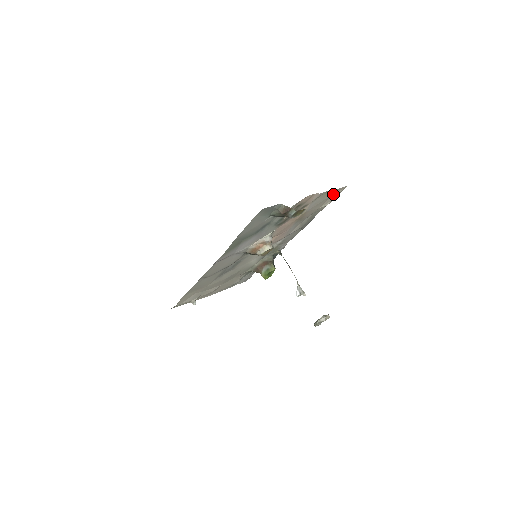
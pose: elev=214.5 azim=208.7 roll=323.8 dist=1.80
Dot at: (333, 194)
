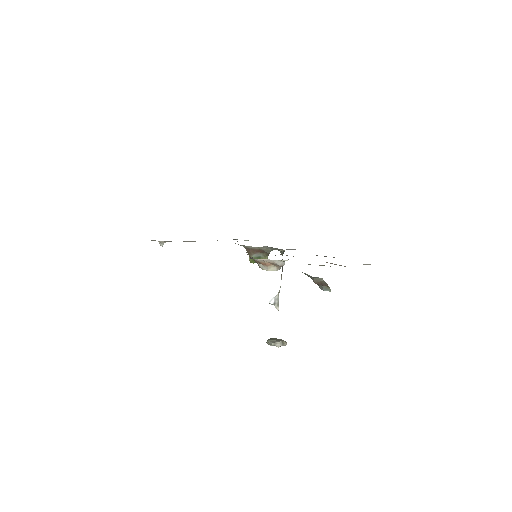
Dot at: occluded
